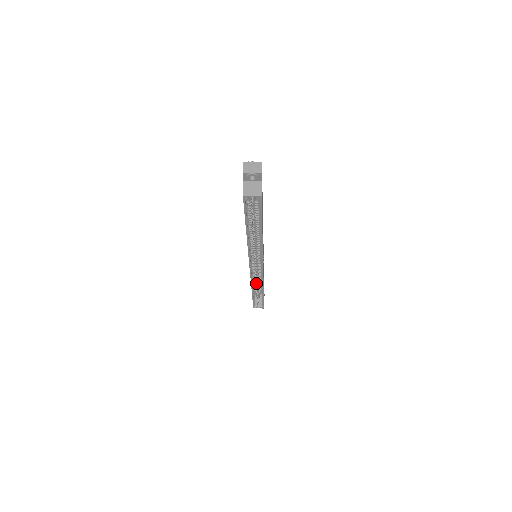
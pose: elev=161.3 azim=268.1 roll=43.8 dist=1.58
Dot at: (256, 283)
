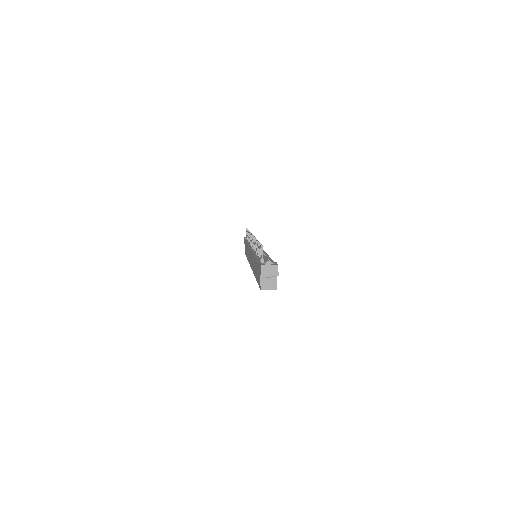
Dot at: occluded
